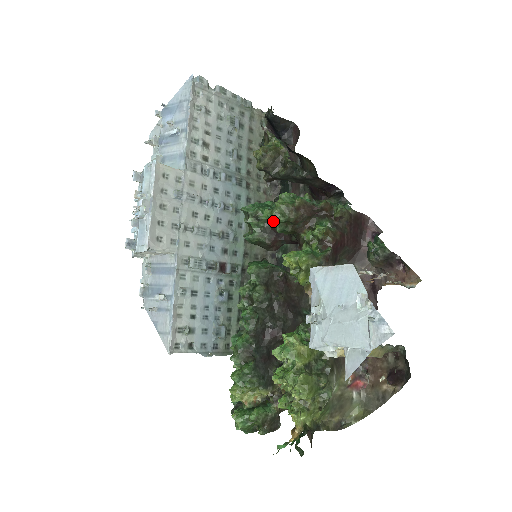
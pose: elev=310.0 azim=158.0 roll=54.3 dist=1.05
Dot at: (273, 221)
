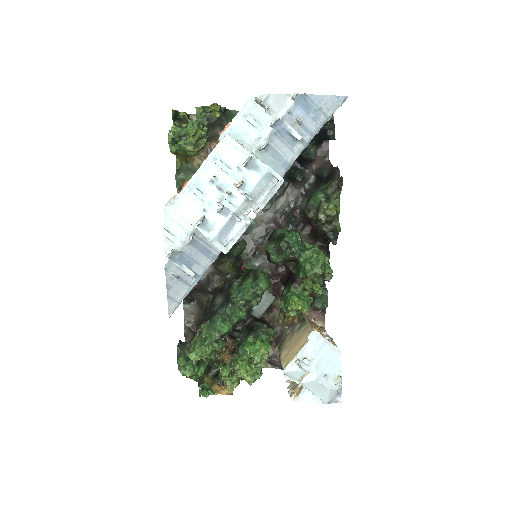
Dot at: (309, 277)
